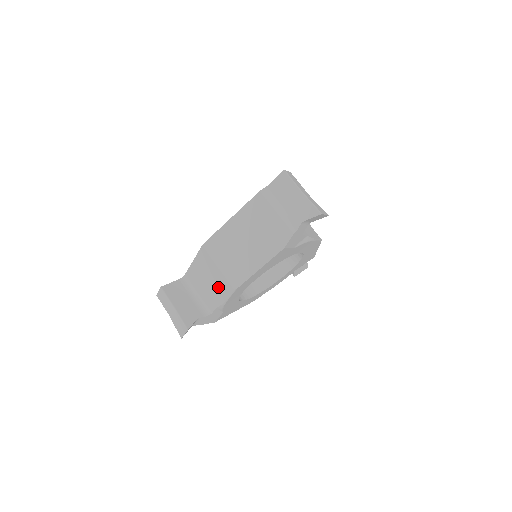
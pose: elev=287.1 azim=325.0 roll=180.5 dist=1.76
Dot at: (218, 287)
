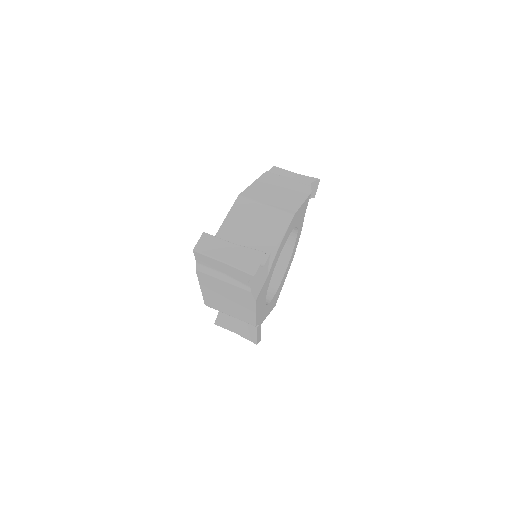
Dot at: (269, 226)
